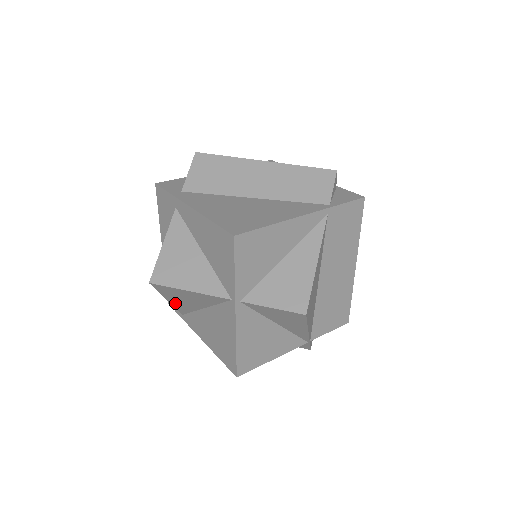
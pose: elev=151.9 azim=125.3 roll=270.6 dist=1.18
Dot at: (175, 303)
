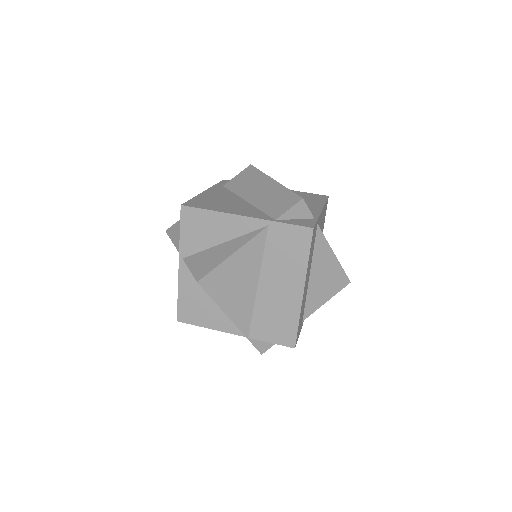
Dot at: occluded
